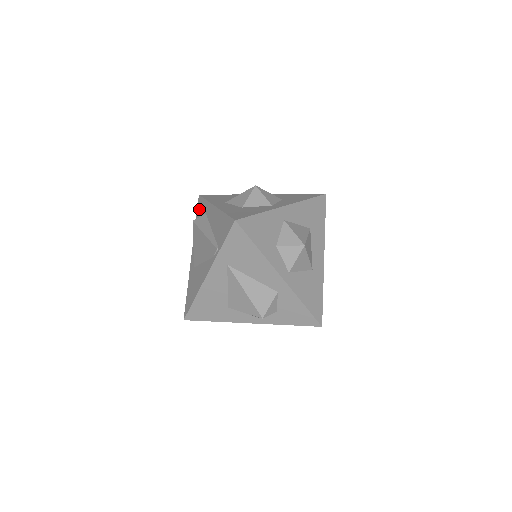
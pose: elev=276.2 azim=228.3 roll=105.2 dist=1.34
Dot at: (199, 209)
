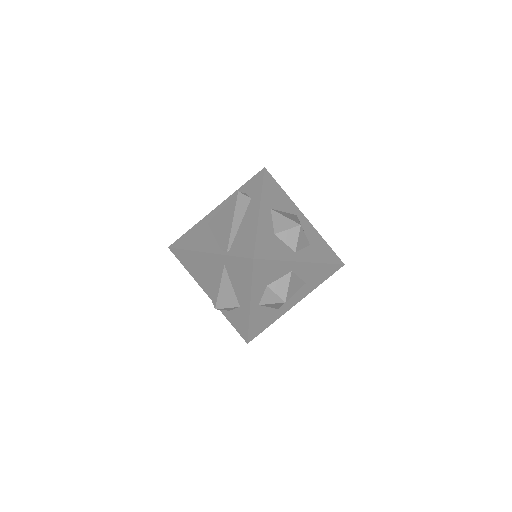
Dot at: (253, 182)
